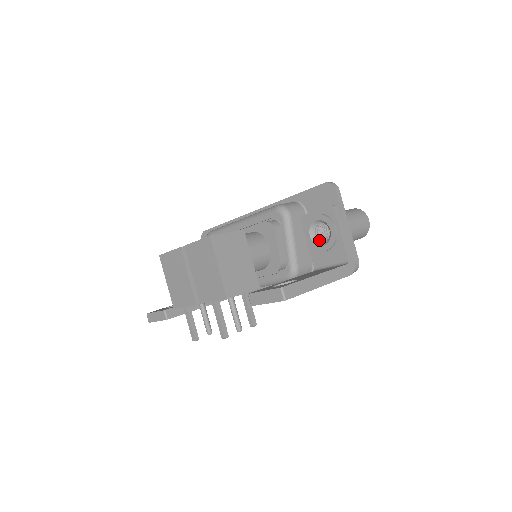
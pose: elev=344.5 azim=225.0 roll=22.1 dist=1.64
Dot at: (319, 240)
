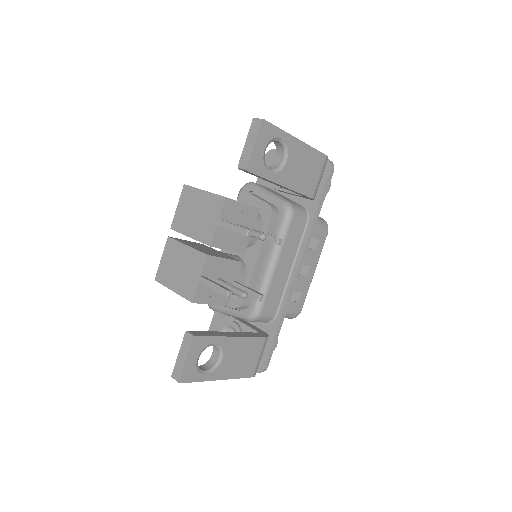
Dot at: occluded
